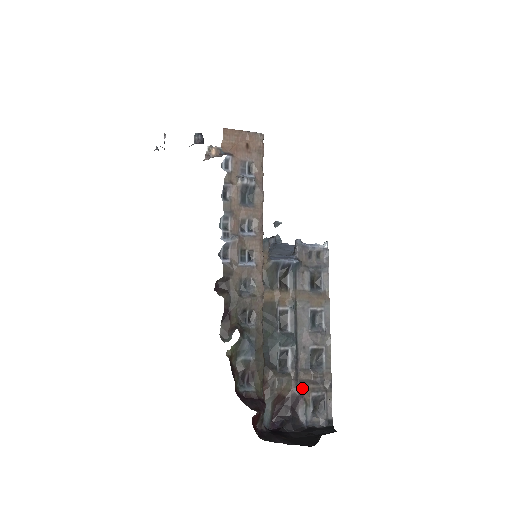
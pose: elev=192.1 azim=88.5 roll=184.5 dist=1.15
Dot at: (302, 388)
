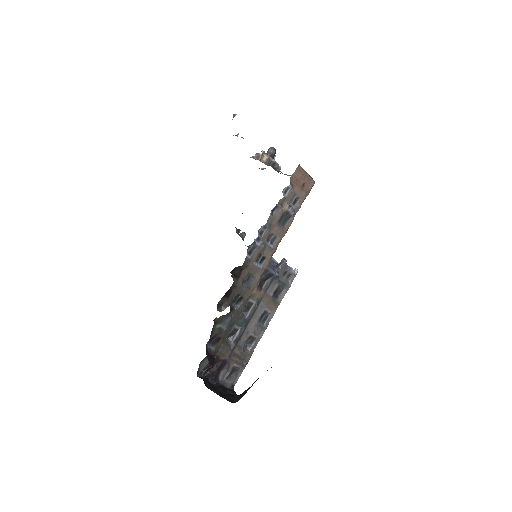
Dot at: (232, 358)
